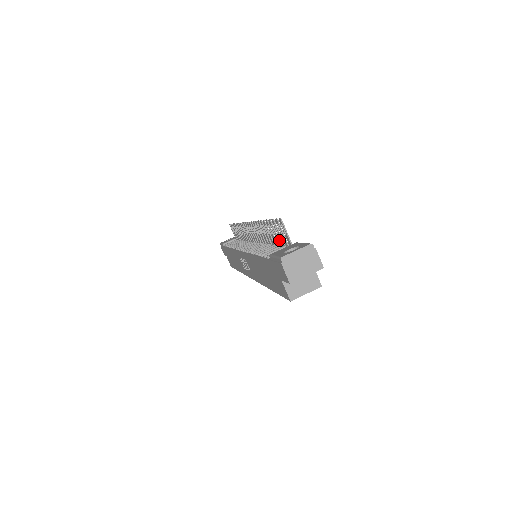
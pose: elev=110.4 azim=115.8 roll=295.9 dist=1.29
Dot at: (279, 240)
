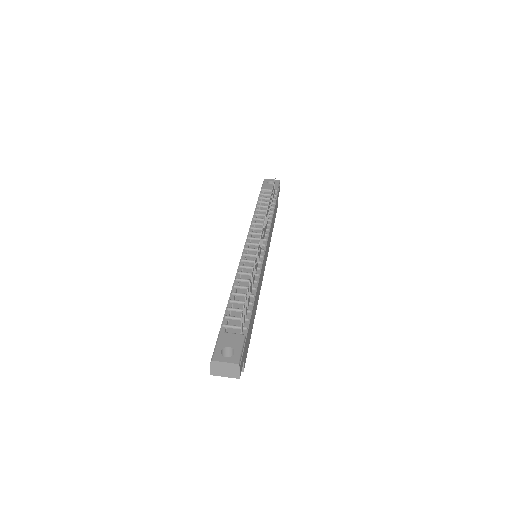
Dot at: (247, 305)
